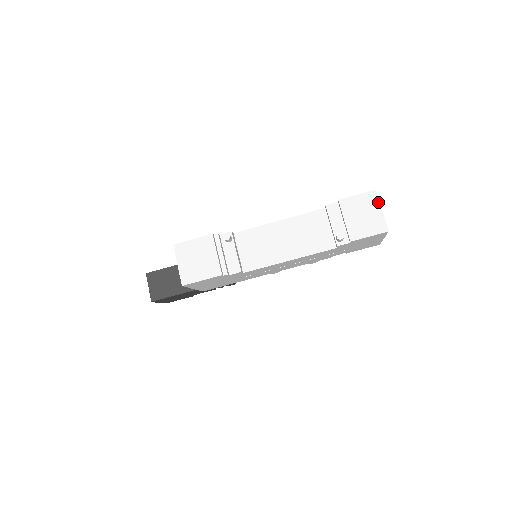
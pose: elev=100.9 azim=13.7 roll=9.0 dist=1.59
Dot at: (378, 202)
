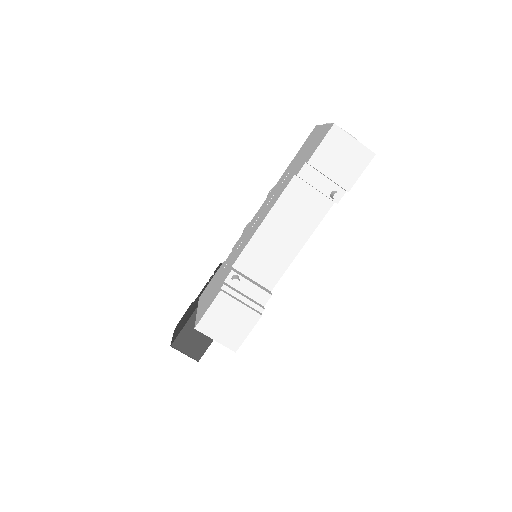
Dot at: (345, 134)
